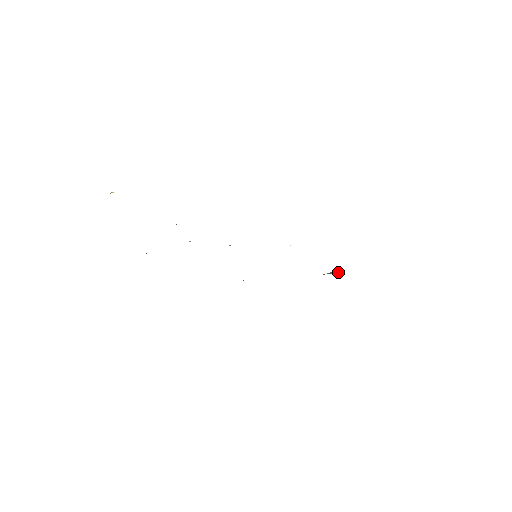
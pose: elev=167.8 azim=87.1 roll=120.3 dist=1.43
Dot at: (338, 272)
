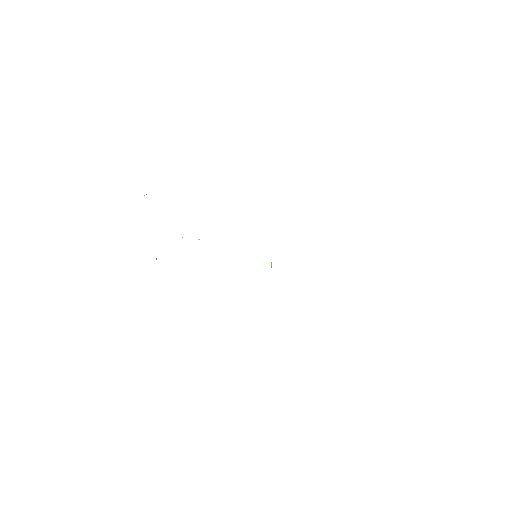
Dot at: occluded
